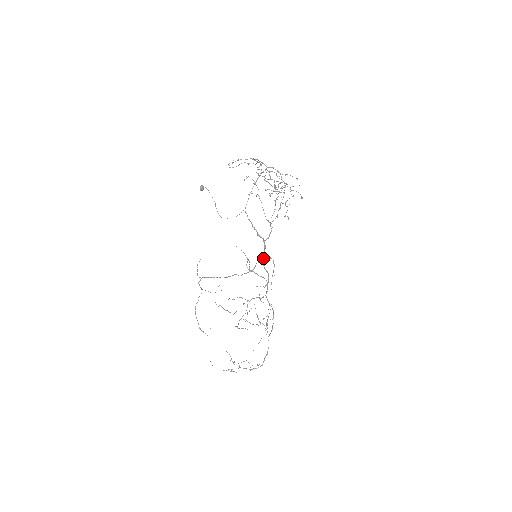
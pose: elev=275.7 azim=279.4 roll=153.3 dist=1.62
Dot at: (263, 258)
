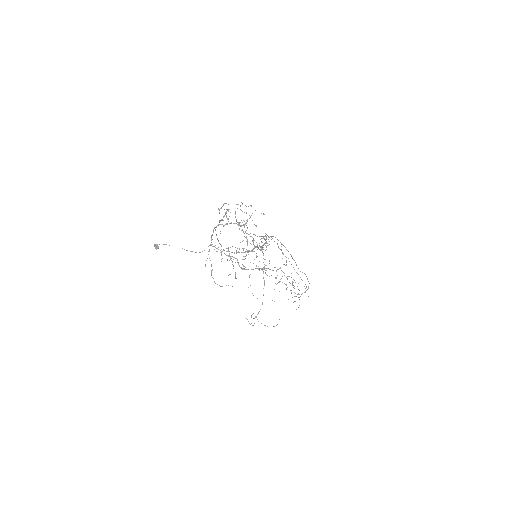
Dot at: occluded
